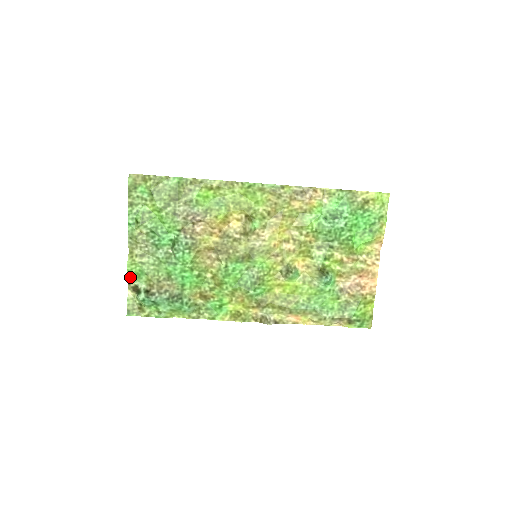
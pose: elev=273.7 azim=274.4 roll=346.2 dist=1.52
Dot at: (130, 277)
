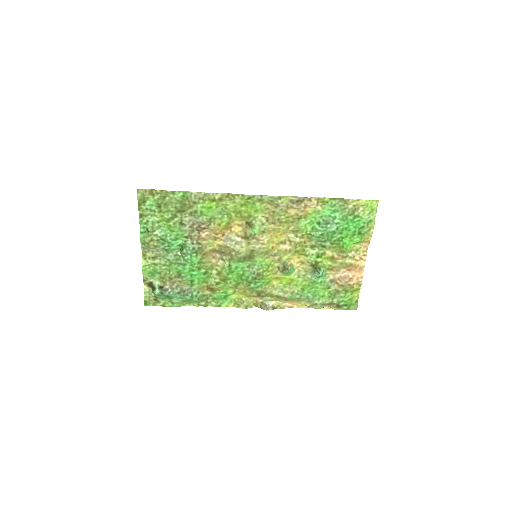
Dot at: (145, 275)
